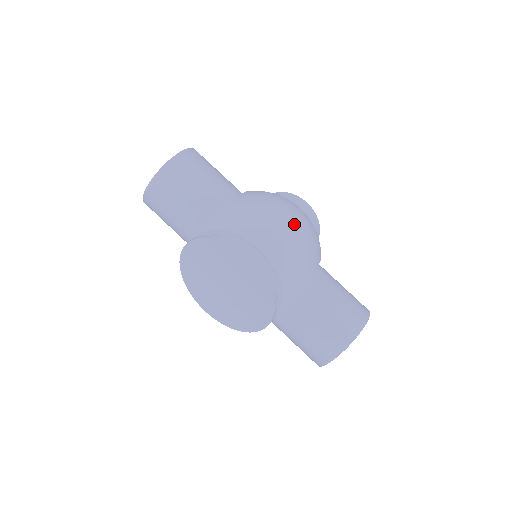
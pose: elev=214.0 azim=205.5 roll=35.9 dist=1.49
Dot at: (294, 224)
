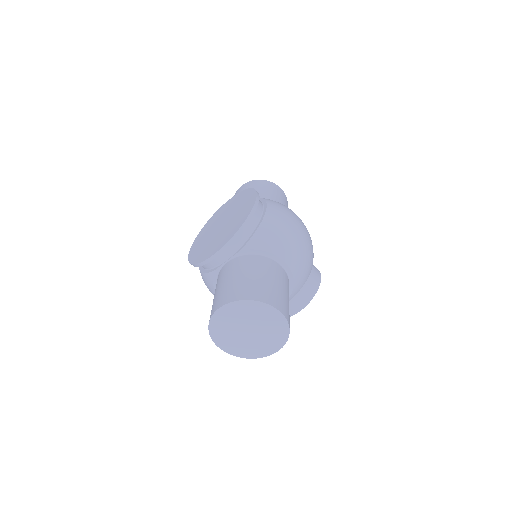
Dot at: (301, 228)
